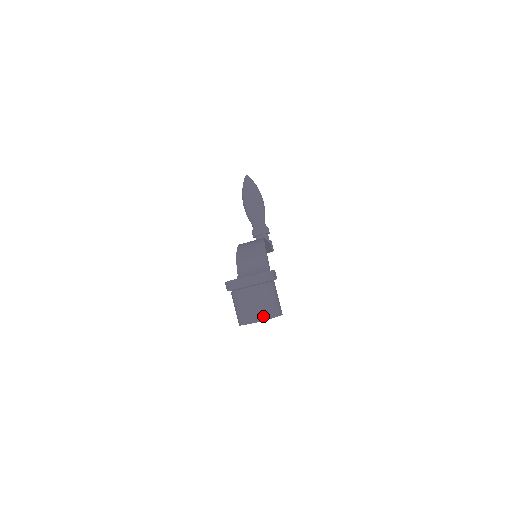
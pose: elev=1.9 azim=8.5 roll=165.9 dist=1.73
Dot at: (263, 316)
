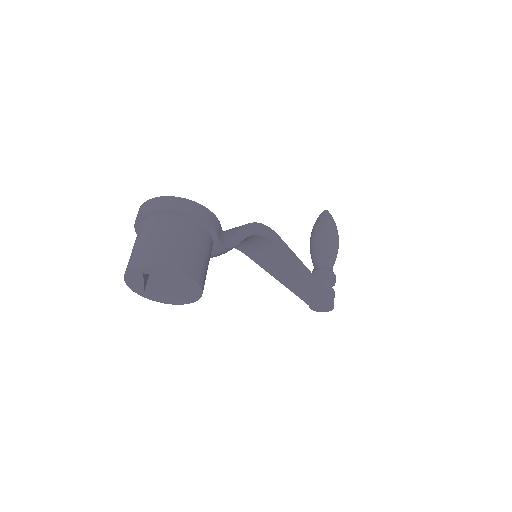
Dot at: (146, 259)
